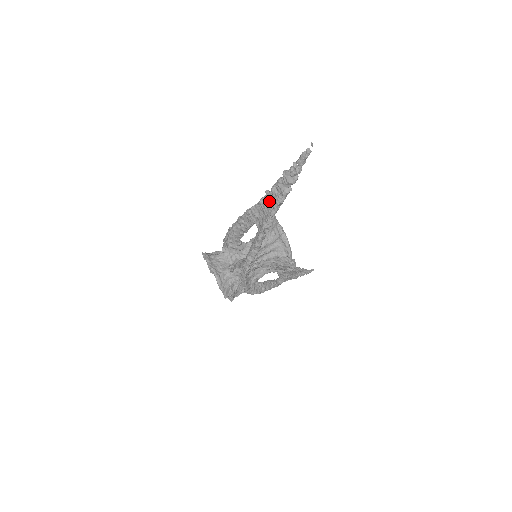
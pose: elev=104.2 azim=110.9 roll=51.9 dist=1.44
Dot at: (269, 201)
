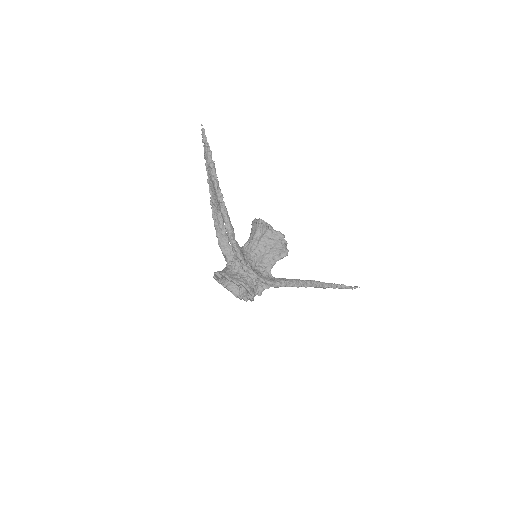
Dot at: (211, 183)
